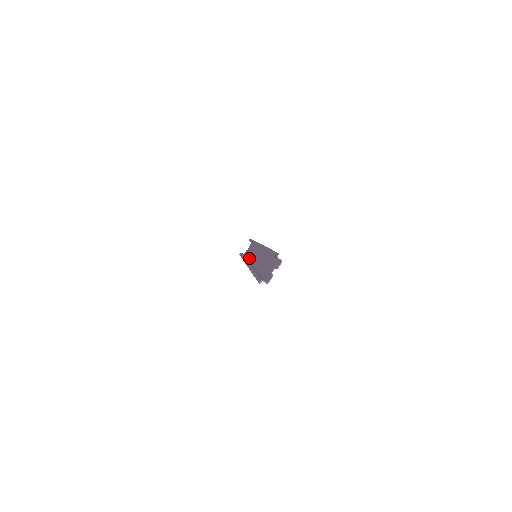
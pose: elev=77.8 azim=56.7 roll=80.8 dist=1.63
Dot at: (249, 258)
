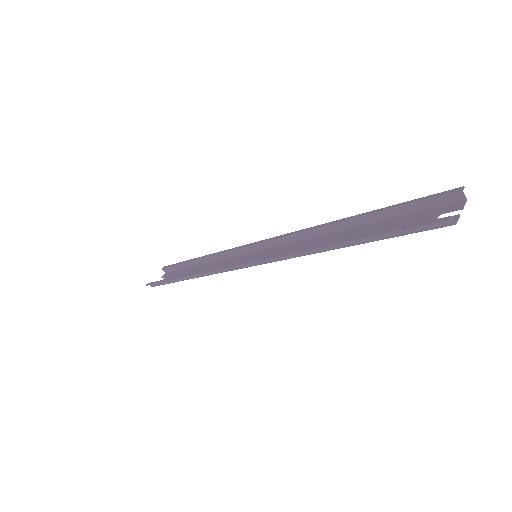
Dot at: (208, 273)
